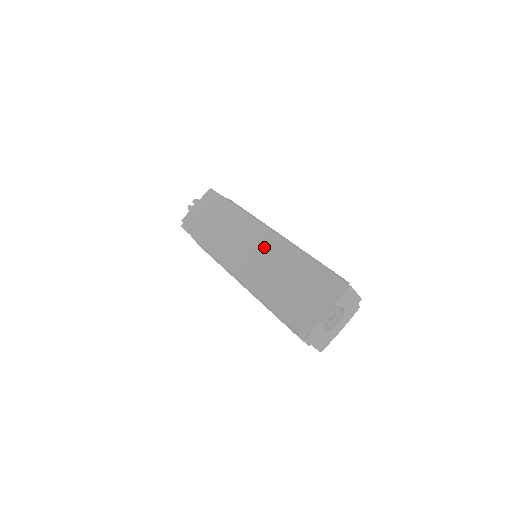
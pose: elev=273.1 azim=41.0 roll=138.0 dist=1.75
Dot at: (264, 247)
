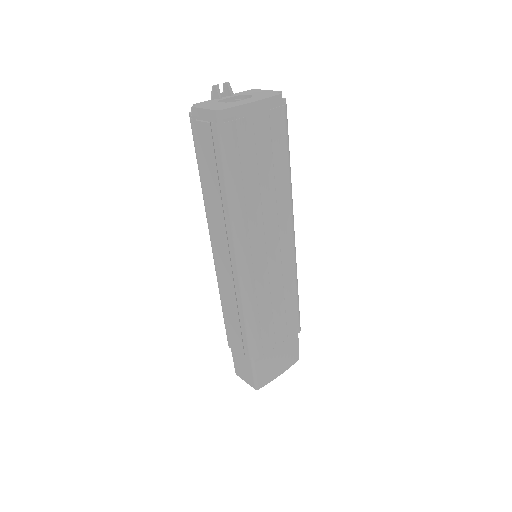
Dot at: occluded
